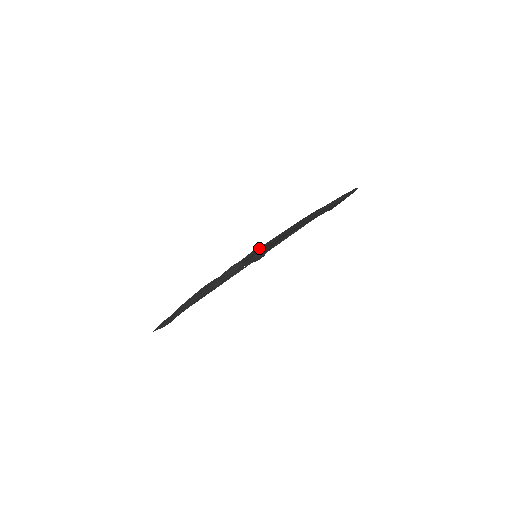
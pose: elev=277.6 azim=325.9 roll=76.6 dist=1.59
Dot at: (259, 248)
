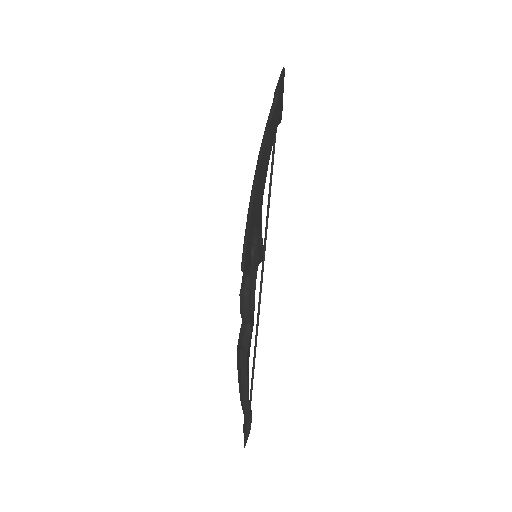
Dot at: occluded
